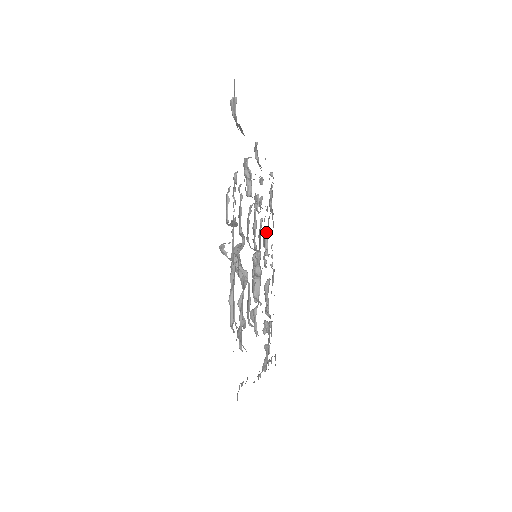
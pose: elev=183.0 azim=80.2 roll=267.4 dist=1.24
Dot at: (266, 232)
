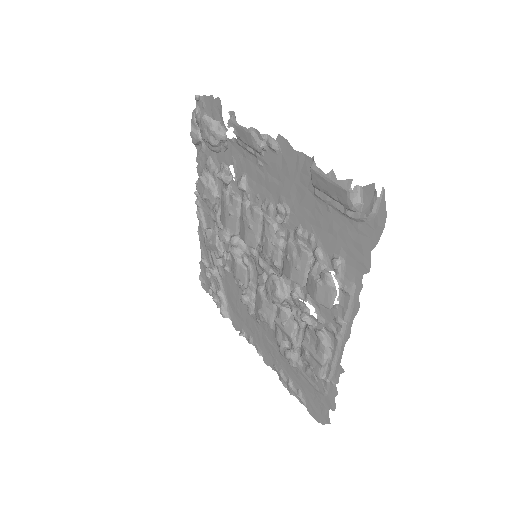
Dot at: (214, 189)
